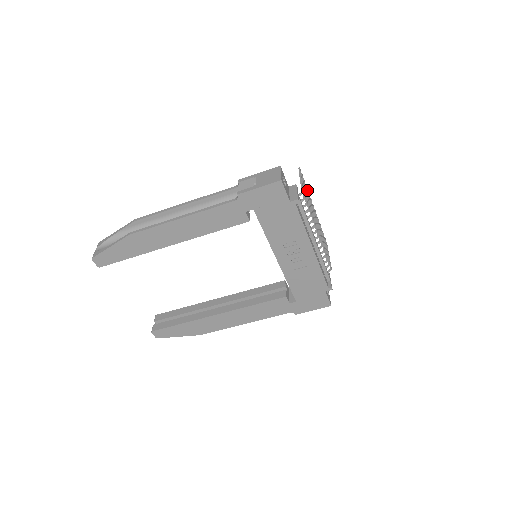
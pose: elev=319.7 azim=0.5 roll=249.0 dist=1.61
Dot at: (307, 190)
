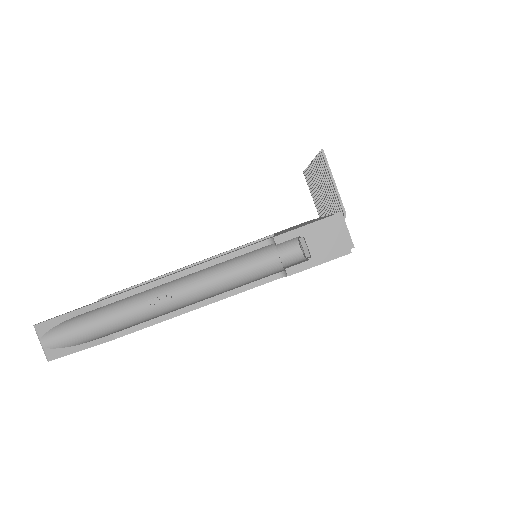
Dot at: (317, 160)
